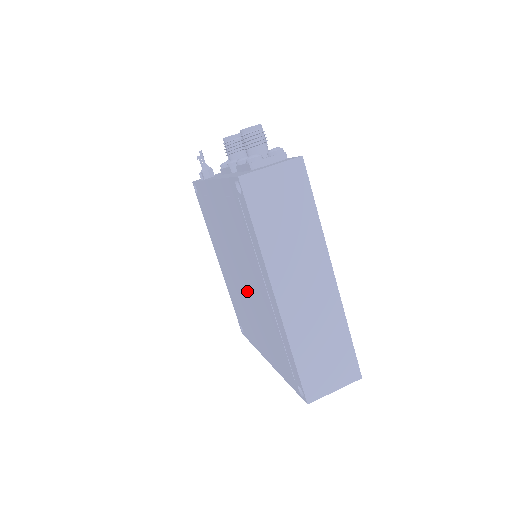
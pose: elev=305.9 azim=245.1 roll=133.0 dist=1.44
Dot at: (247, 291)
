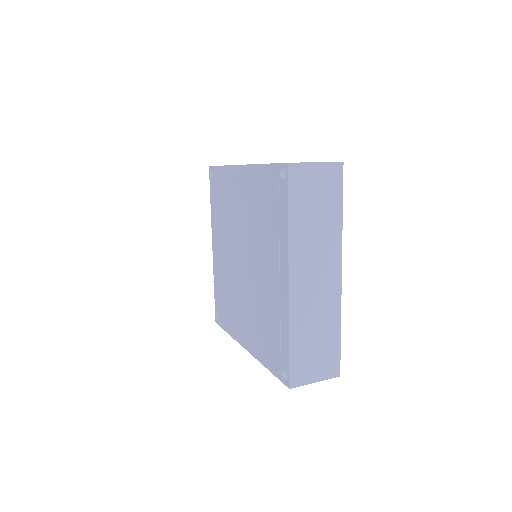
Dot at: (248, 254)
